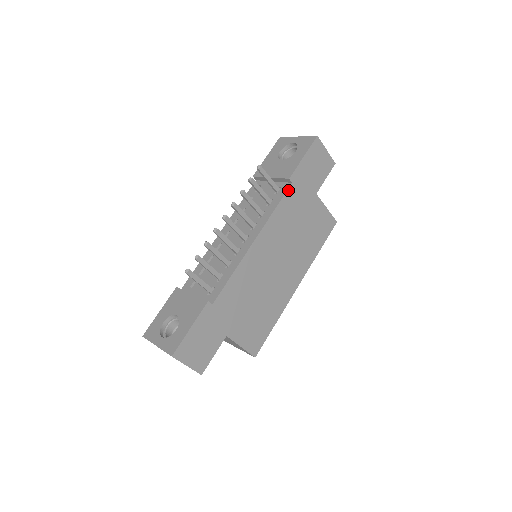
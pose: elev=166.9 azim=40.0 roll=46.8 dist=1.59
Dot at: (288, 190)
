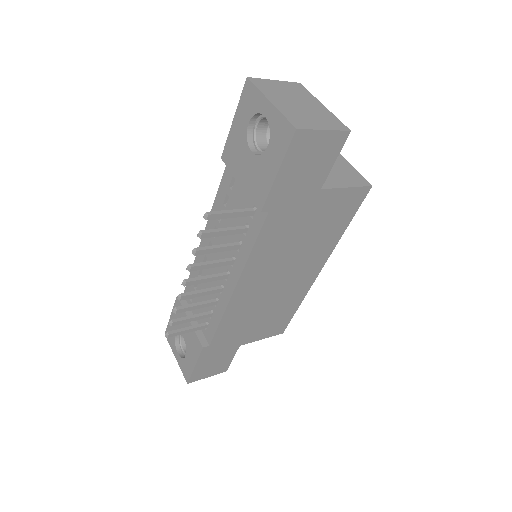
Dot at: (265, 222)
